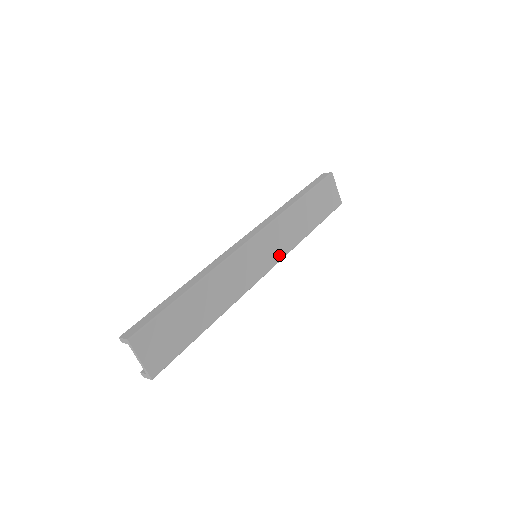
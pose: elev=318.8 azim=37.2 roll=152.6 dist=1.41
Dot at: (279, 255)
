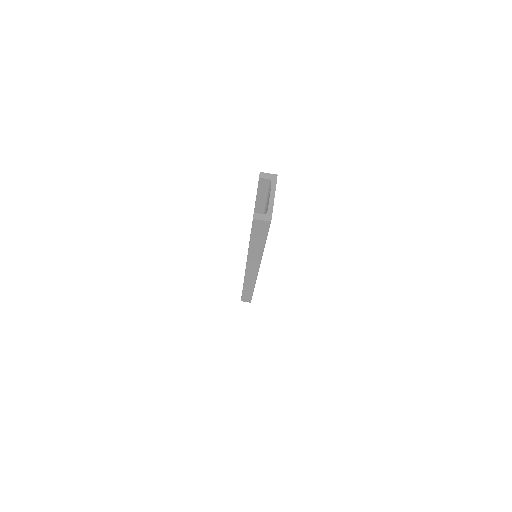
Dot at: occluded
